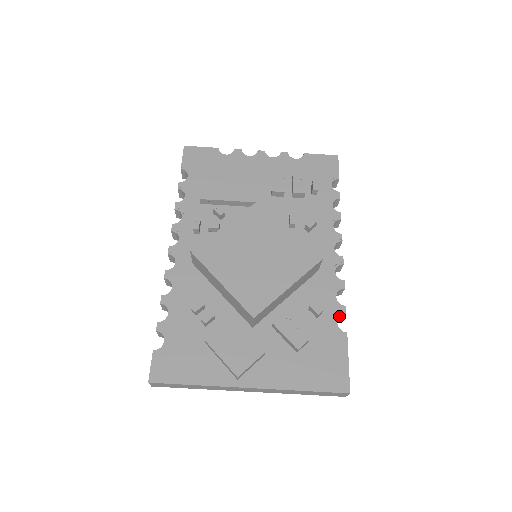
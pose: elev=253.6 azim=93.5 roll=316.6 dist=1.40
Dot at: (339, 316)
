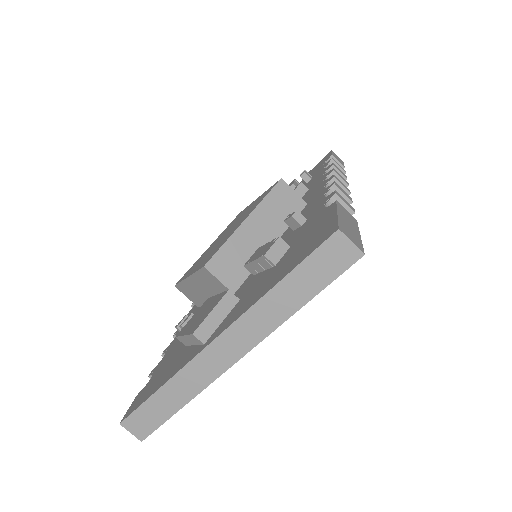
Dot at: (327, 202)
